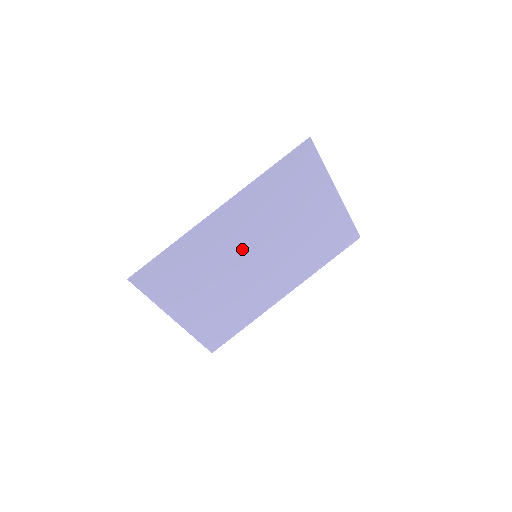
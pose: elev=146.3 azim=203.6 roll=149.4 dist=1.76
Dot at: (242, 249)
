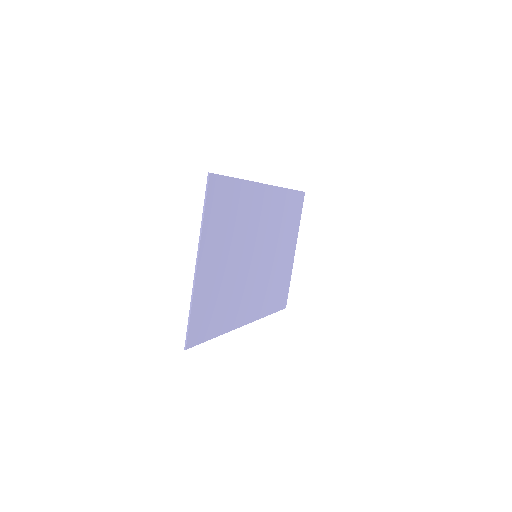
Dot at: (256, 238)
